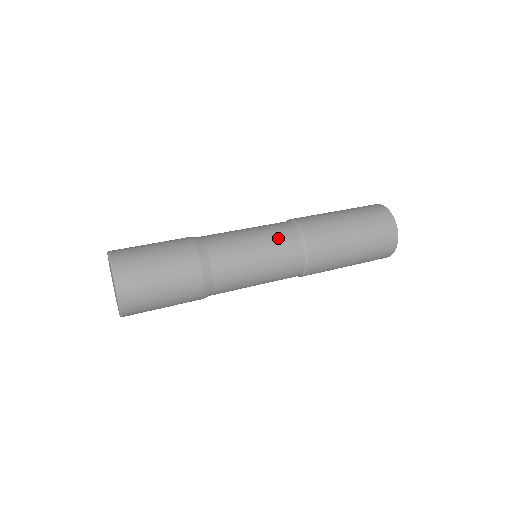
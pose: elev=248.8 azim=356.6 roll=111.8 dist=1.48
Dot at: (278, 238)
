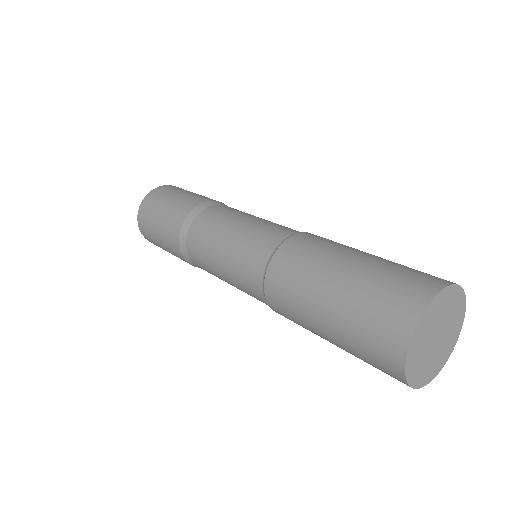
Dot at: (276, 225)
